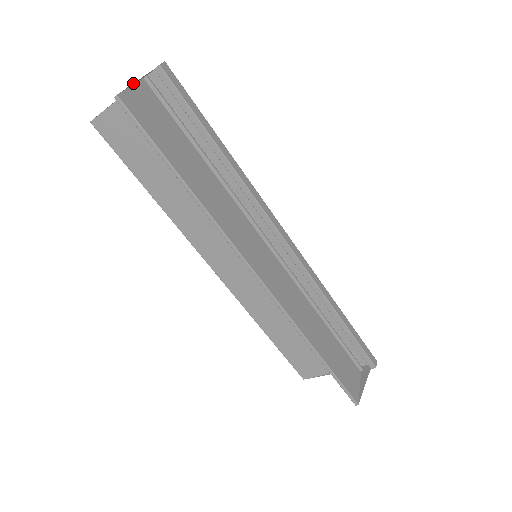
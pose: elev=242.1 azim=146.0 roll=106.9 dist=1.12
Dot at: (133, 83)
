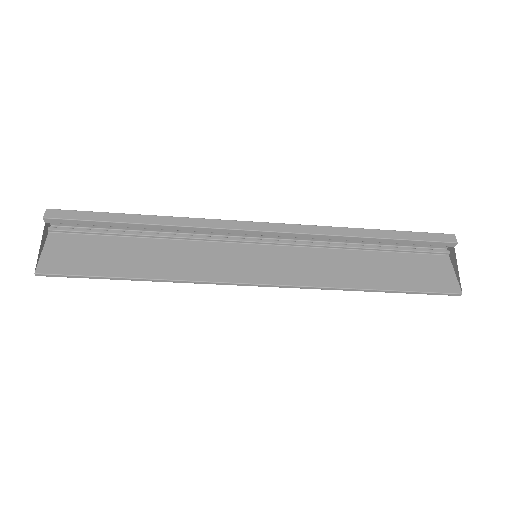
Dot at: (39, 250)
